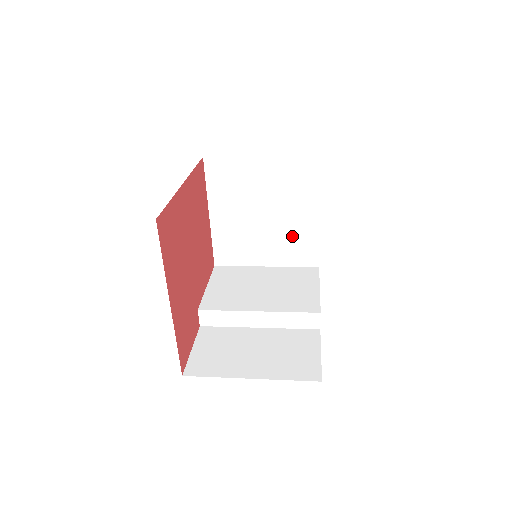
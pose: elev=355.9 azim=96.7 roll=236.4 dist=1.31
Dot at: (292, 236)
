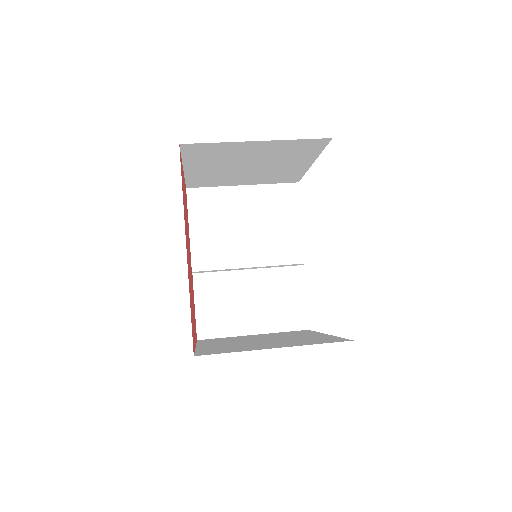
Dot at: (277, 173)
